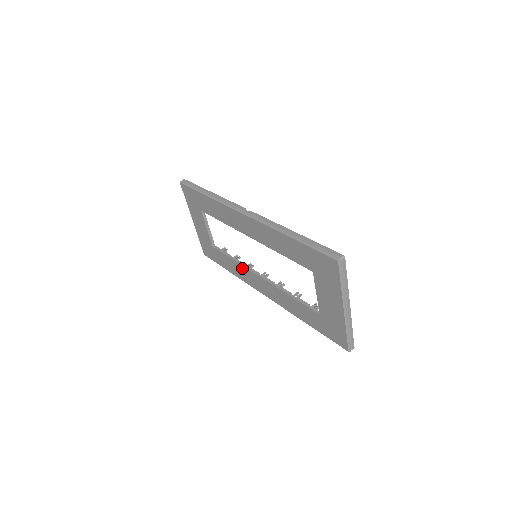
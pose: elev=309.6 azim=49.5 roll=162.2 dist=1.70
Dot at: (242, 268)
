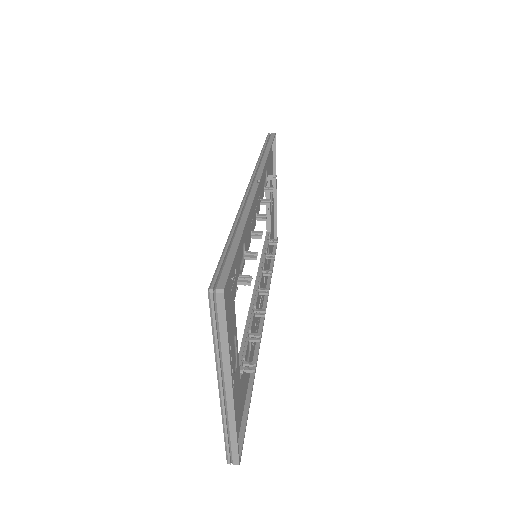
Dot at: occluded
